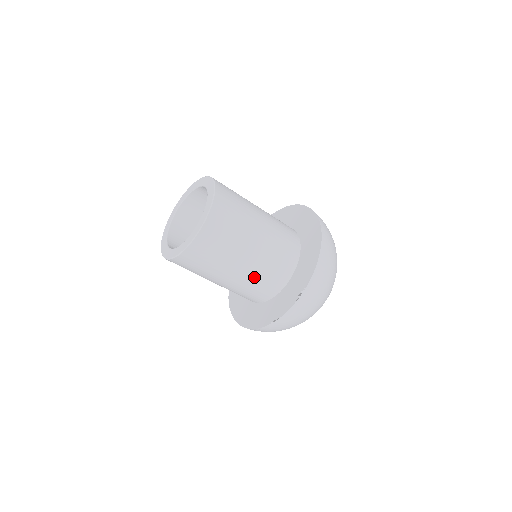
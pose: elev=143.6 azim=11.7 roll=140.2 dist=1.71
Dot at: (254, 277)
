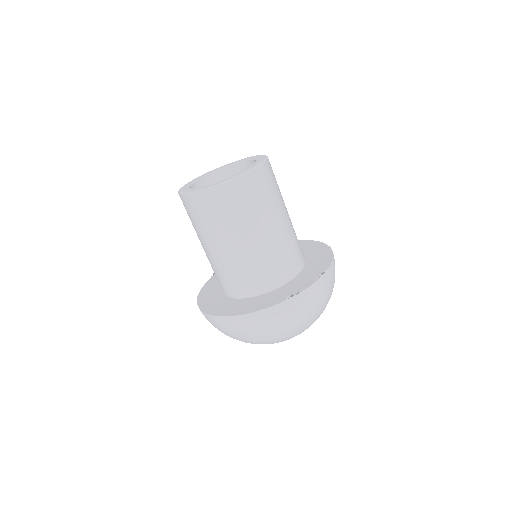
Dot at: (277, 248)
